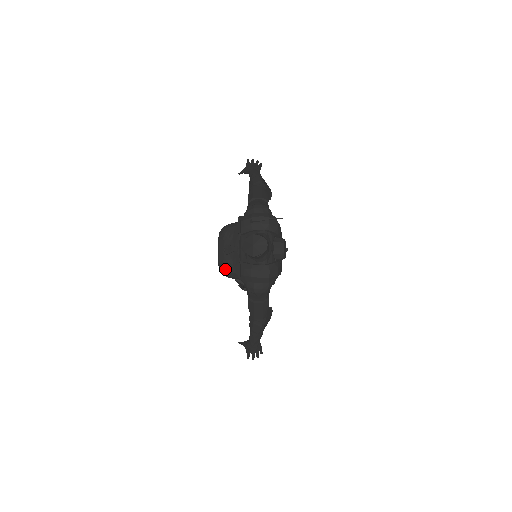
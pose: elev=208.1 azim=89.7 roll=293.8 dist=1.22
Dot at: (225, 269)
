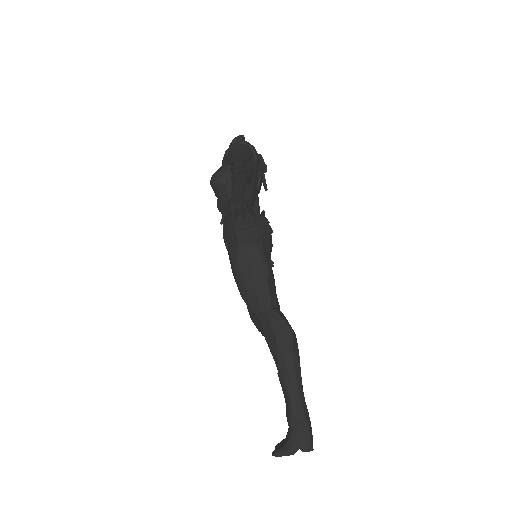
Dot at: (215, 172)
